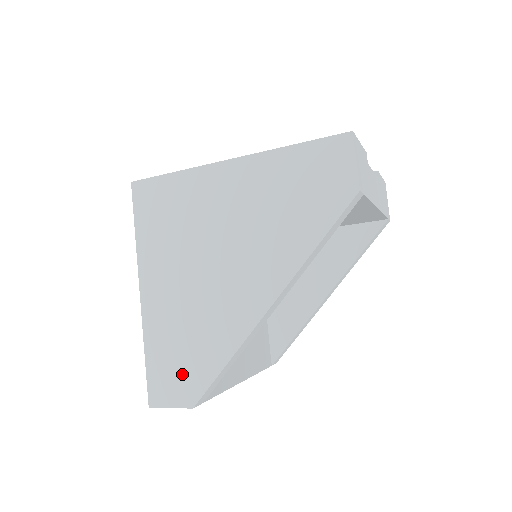
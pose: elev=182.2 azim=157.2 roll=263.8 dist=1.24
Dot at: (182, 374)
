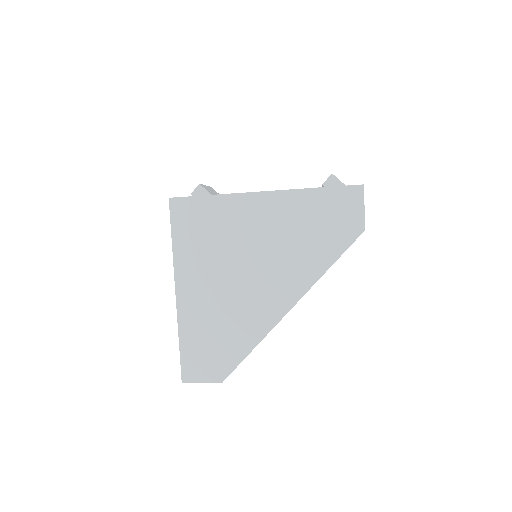
Dot at: (213, 357)
